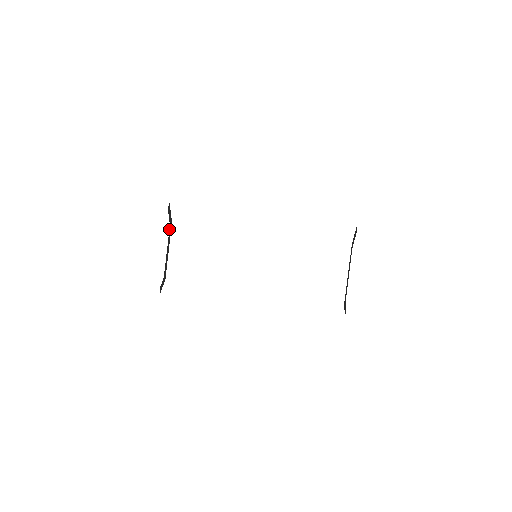
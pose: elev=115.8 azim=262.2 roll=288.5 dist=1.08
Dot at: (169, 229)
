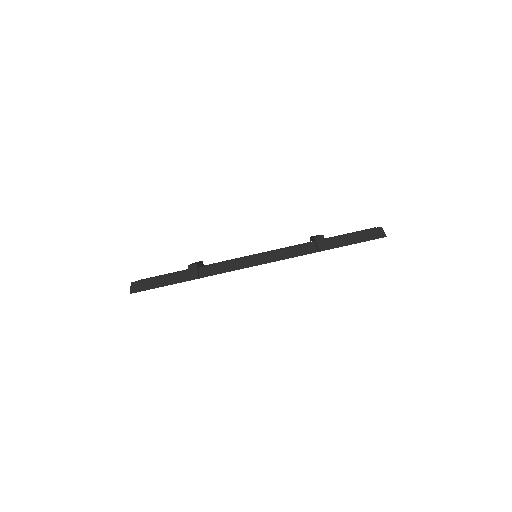
Dot at: (198, 267)
